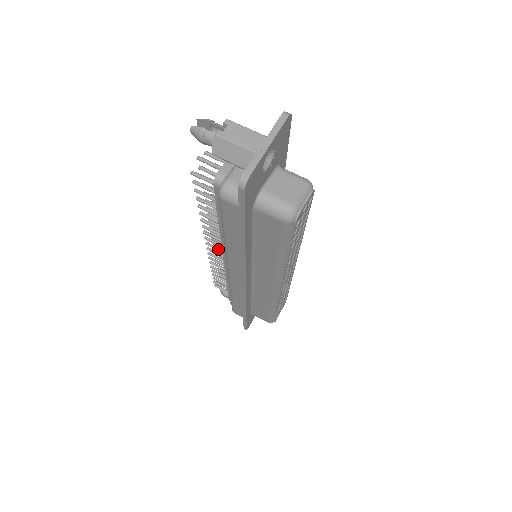
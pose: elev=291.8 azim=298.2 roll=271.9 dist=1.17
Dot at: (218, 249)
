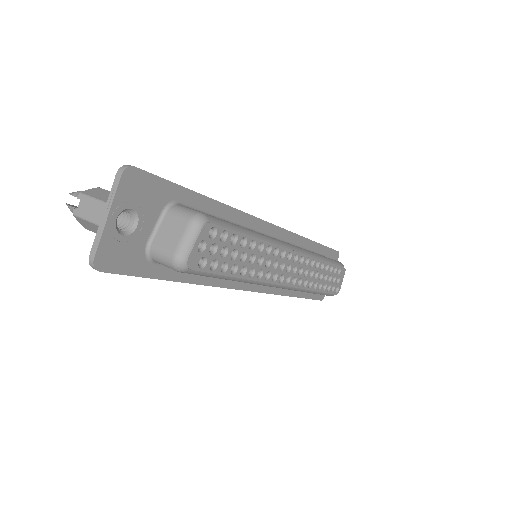
Dot at: occluded
